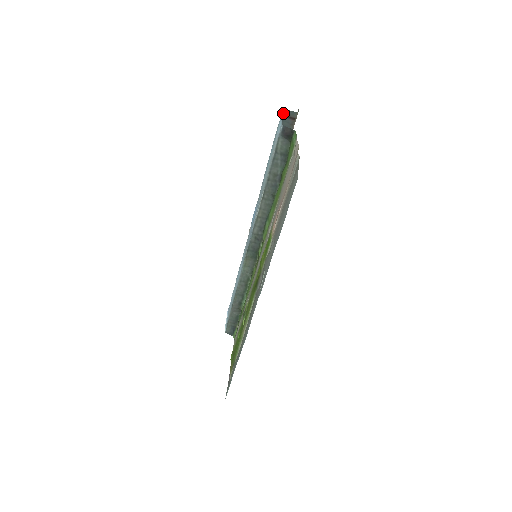
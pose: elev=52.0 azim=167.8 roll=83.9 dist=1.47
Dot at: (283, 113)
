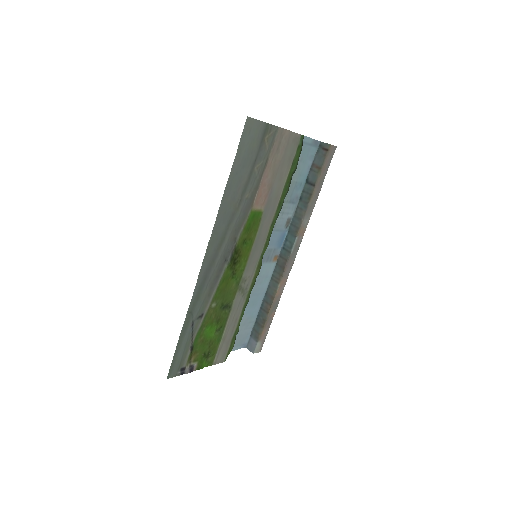
Dot at: (320, 145)
